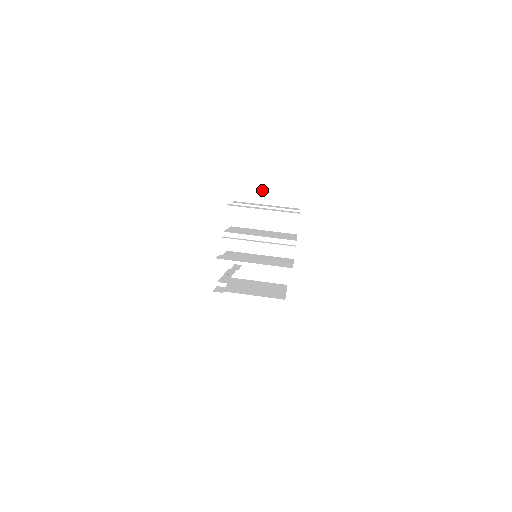
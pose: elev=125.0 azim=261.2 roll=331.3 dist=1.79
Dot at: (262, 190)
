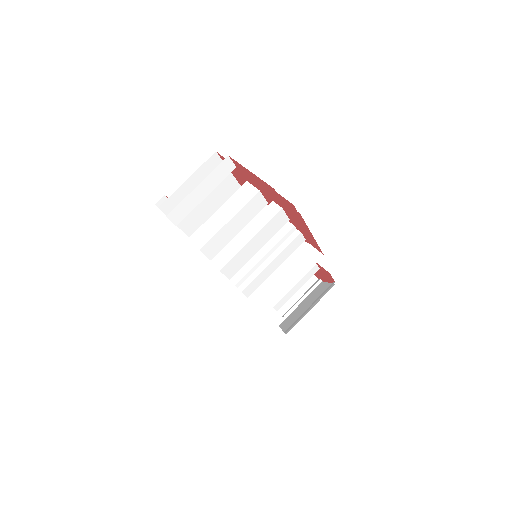
Dot at: (182, 192)
